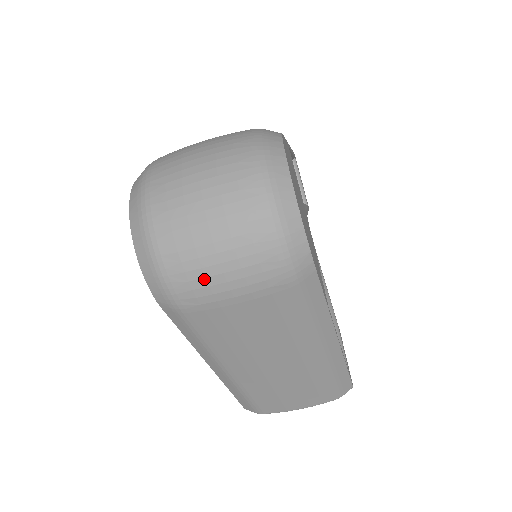
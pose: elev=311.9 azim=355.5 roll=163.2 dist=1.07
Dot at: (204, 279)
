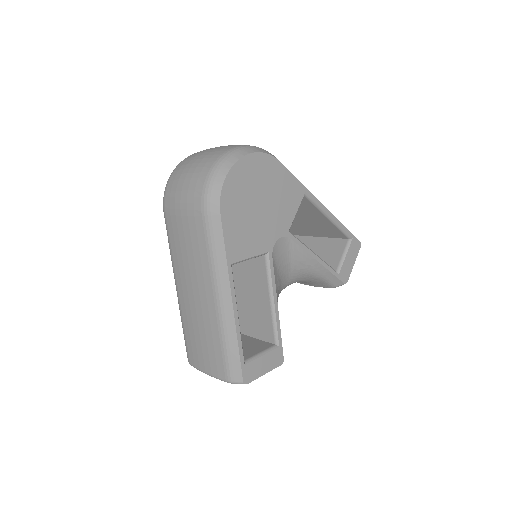
Dot at: (175, 192)
